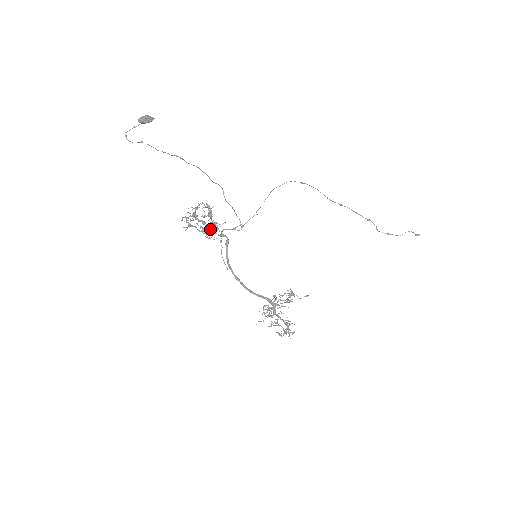
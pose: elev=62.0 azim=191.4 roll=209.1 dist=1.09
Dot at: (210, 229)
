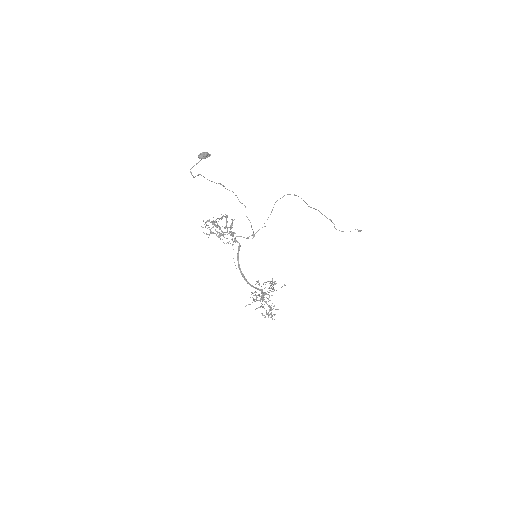
Dot at: (224, 234)
